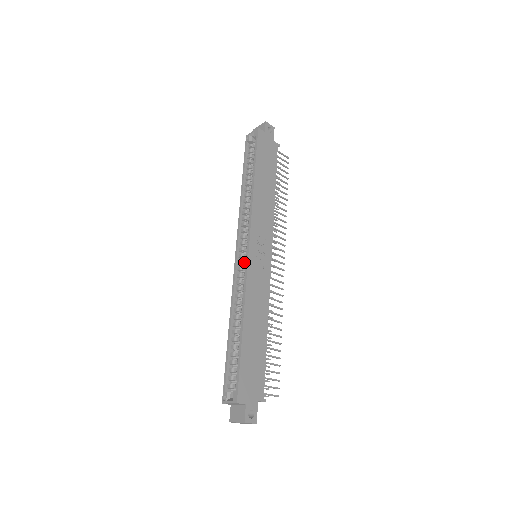
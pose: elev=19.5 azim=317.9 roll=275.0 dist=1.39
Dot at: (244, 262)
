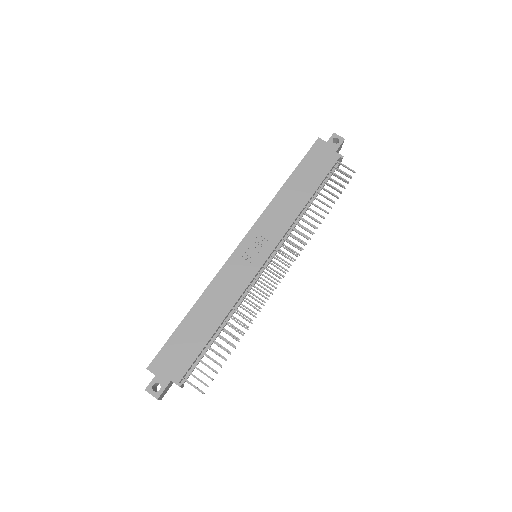
Dot at: occluded
